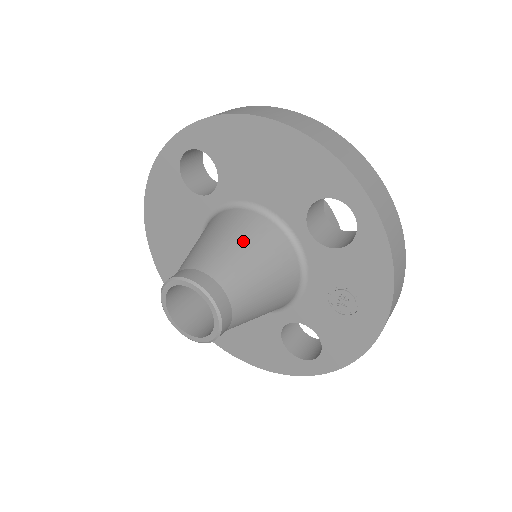
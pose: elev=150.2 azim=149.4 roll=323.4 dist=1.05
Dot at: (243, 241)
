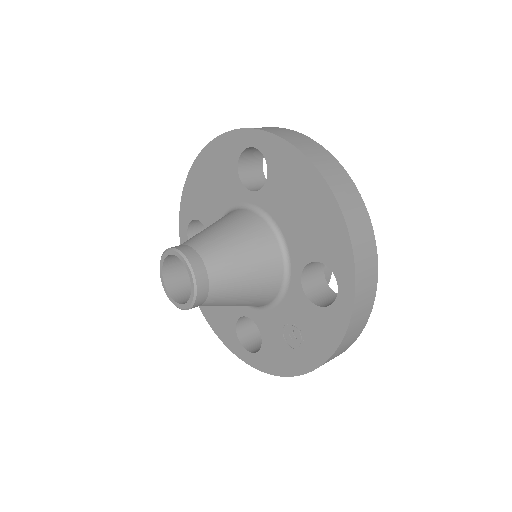
Dot at: (248, 252)
